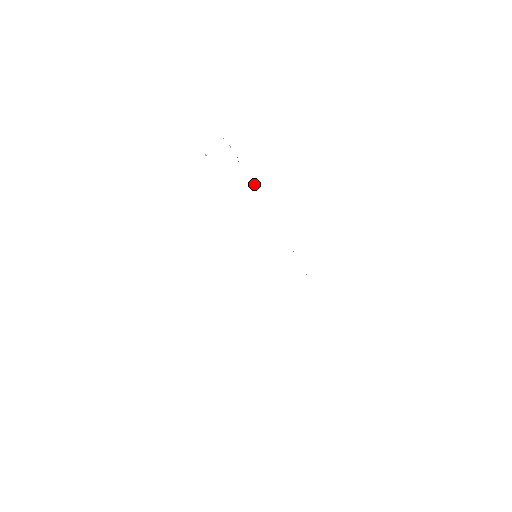
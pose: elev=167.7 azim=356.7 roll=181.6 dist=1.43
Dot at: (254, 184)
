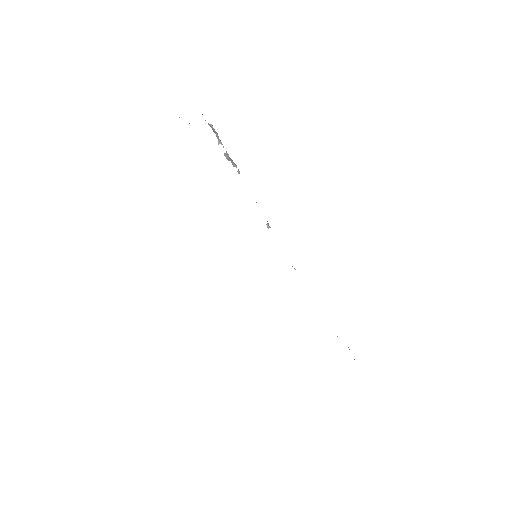
Dot at: (239, 172)
